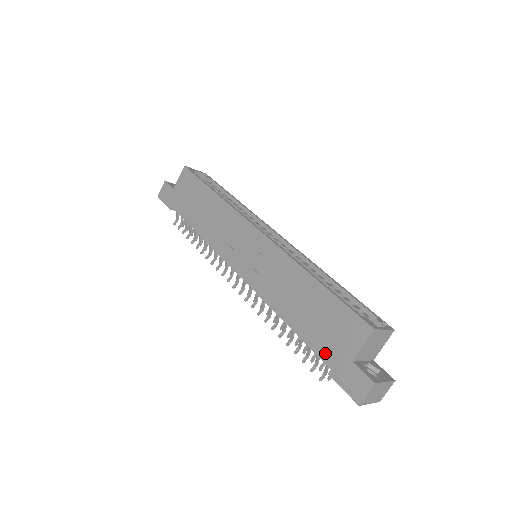
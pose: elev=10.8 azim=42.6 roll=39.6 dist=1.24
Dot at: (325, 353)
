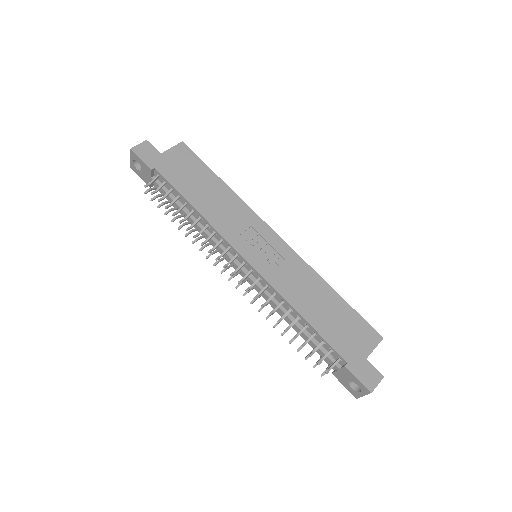
Dot at: (343, 349)
